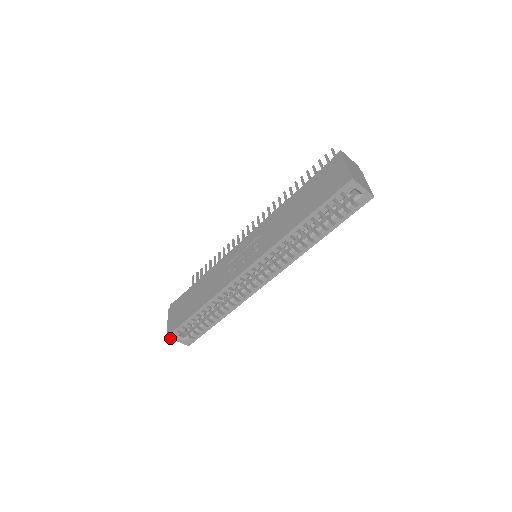
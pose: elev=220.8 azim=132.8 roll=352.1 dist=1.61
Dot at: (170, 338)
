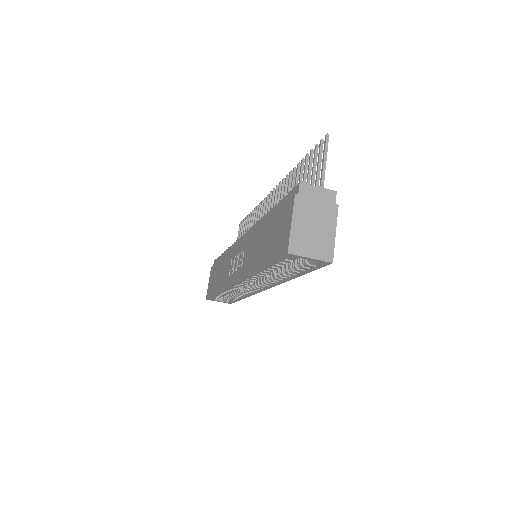
Dot at: occluded
